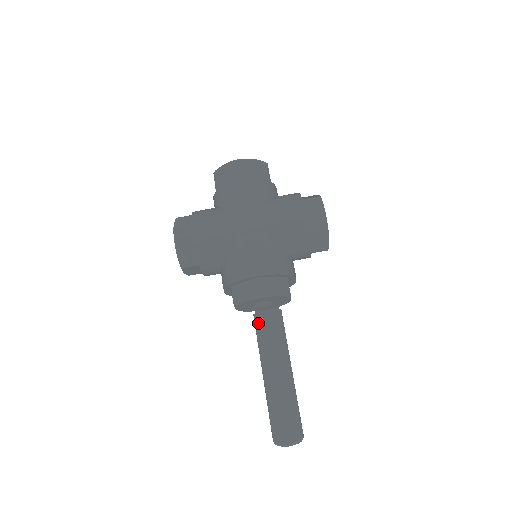
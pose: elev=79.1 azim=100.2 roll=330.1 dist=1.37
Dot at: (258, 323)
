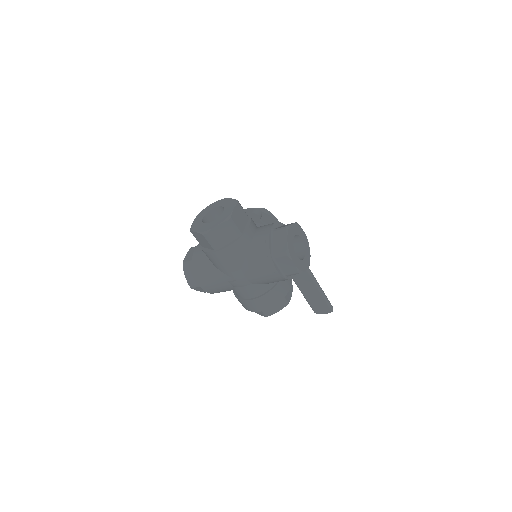
Dot at: occluded
